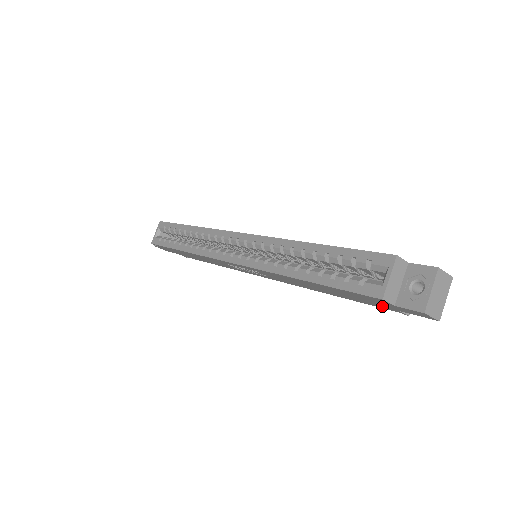
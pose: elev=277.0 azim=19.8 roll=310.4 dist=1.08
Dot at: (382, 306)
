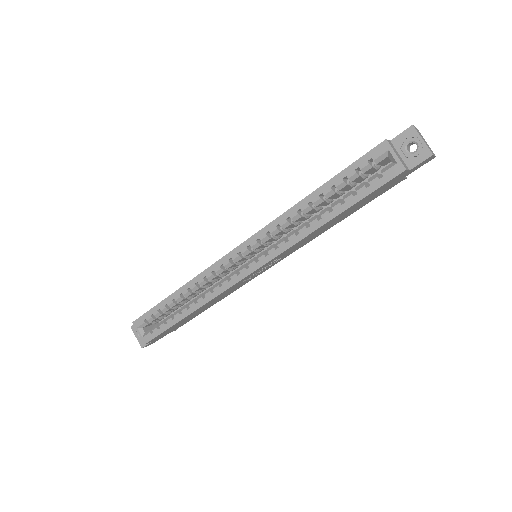
Dot at: (391, 186)
